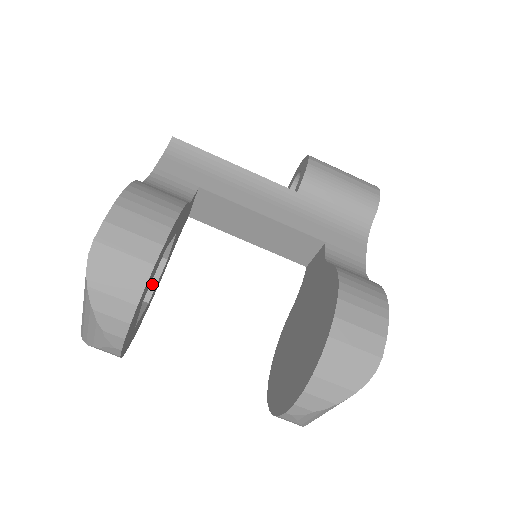
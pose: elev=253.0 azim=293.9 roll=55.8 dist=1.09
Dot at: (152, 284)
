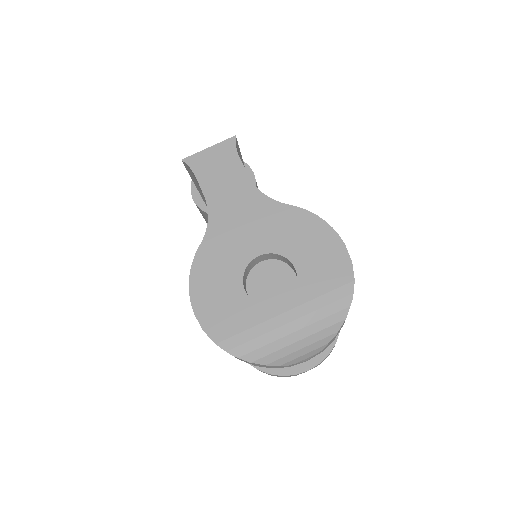
Dot at: occluded
